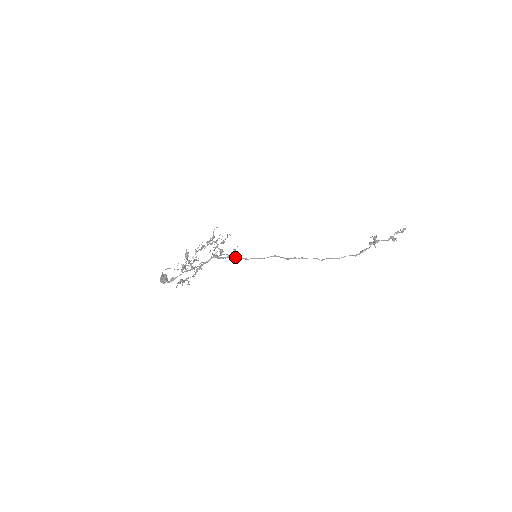
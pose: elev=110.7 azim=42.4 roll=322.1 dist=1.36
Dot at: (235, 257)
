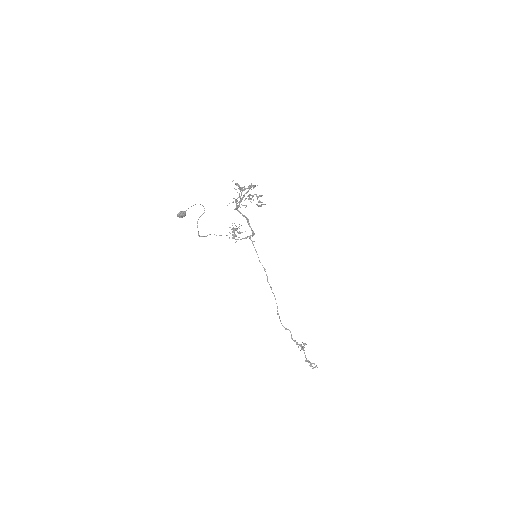
Dot at: (250, 238)
